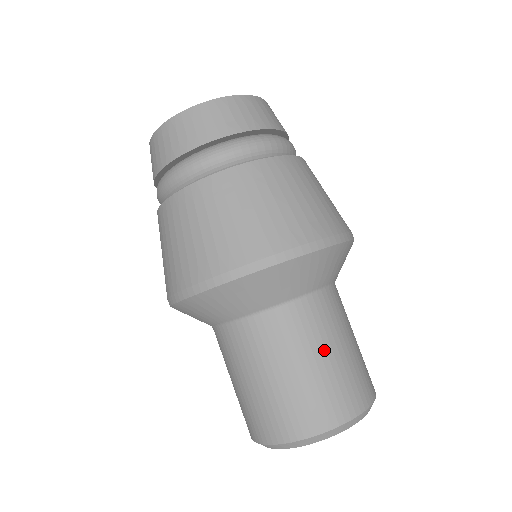
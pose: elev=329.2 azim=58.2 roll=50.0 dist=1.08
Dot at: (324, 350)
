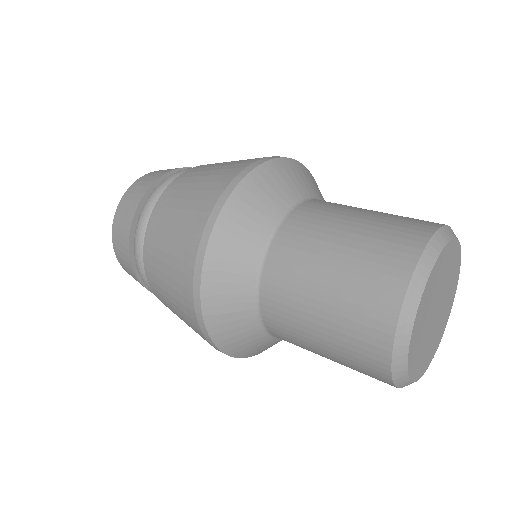
Dot at: occluded
